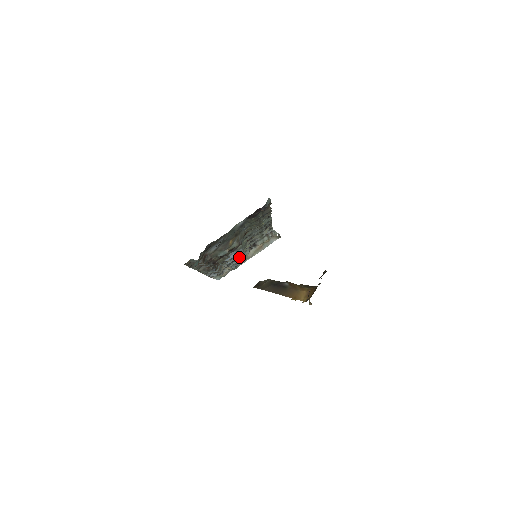
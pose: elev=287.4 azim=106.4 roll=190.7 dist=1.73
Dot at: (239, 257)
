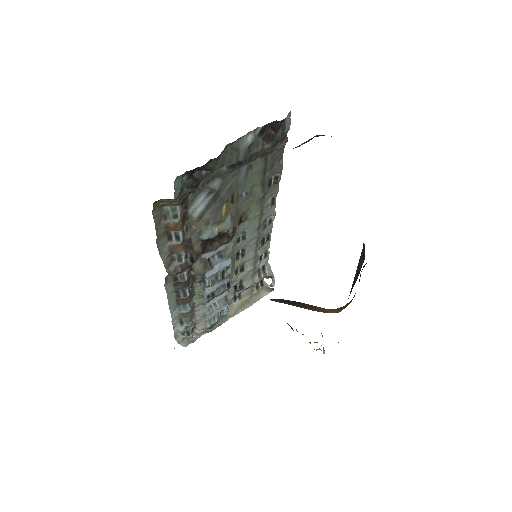
Dot at: (222, 289)
